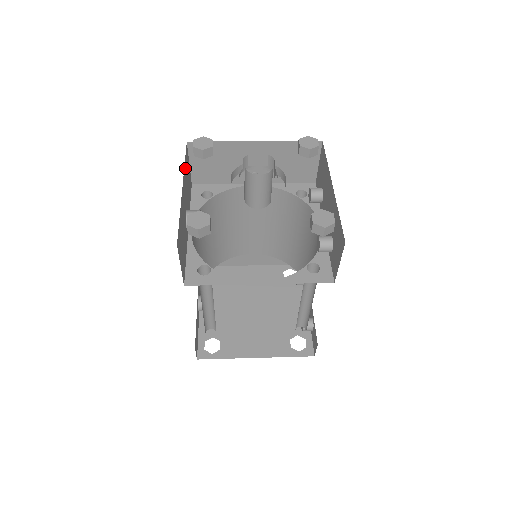
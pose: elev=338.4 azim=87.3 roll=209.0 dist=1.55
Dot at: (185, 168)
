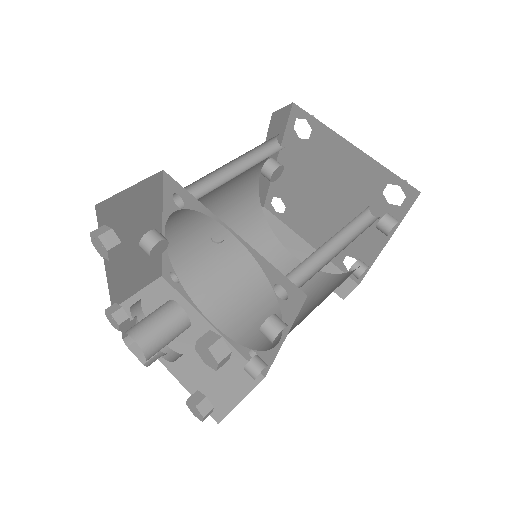
Dot at: occluded
